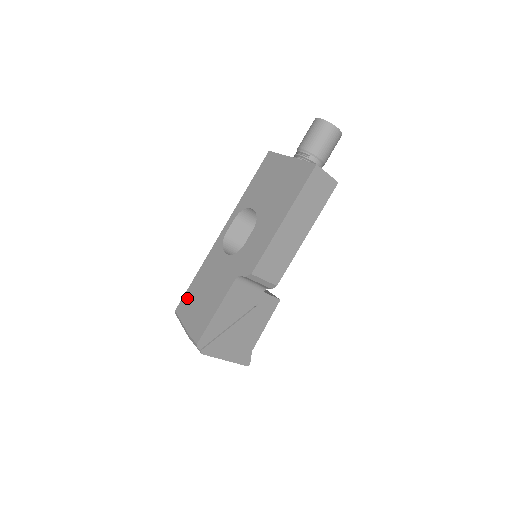
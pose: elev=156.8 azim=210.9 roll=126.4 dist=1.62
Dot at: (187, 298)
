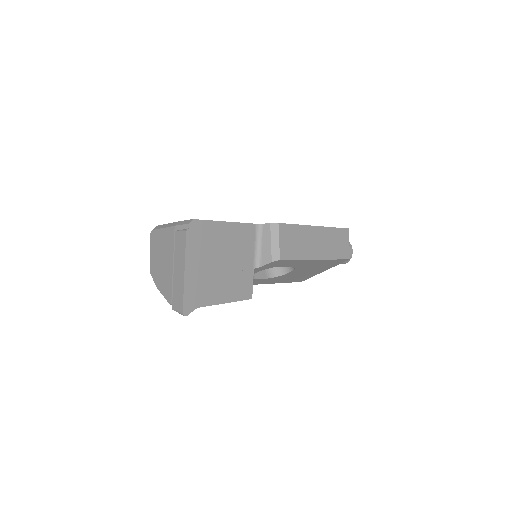
Dot at: occluded
